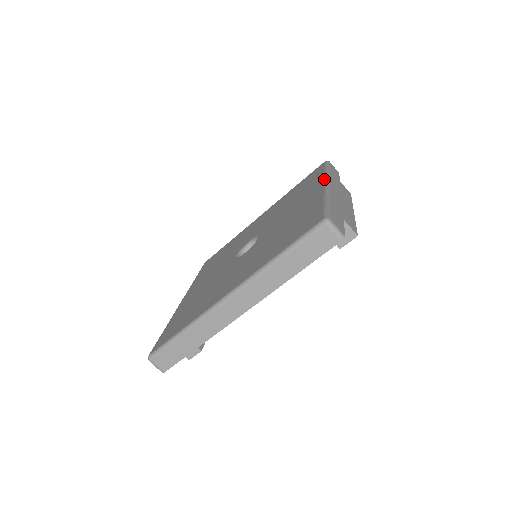
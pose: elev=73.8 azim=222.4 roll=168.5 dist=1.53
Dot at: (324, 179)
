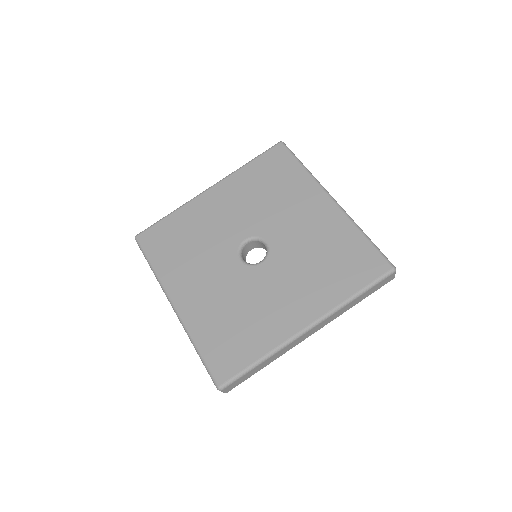
Dot at: (322, 189)
